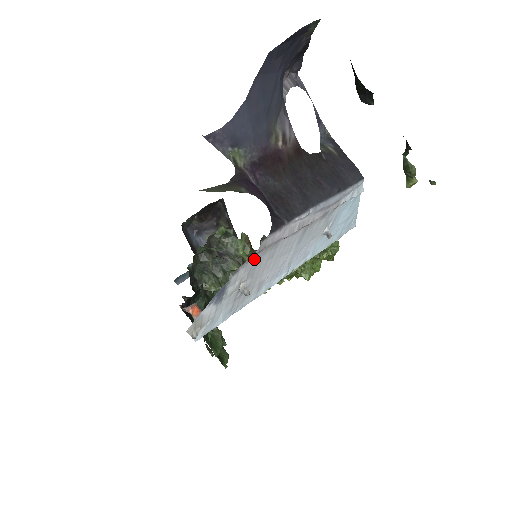
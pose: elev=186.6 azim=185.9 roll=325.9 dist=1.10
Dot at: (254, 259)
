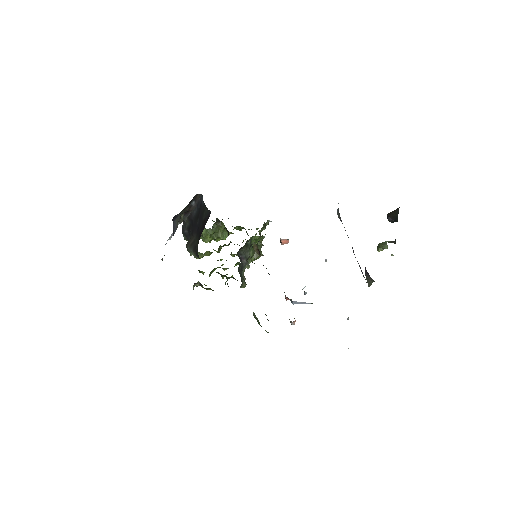
Dot at: occluded
